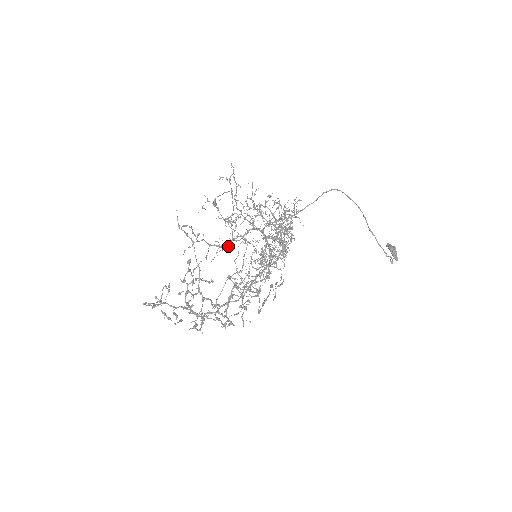
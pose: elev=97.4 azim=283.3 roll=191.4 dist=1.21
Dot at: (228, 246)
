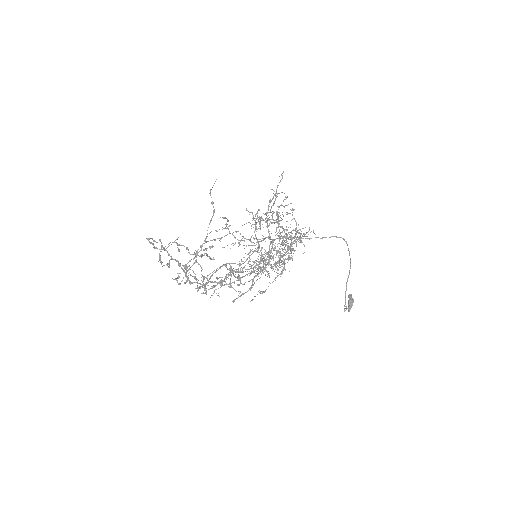
Dot at: occluded
